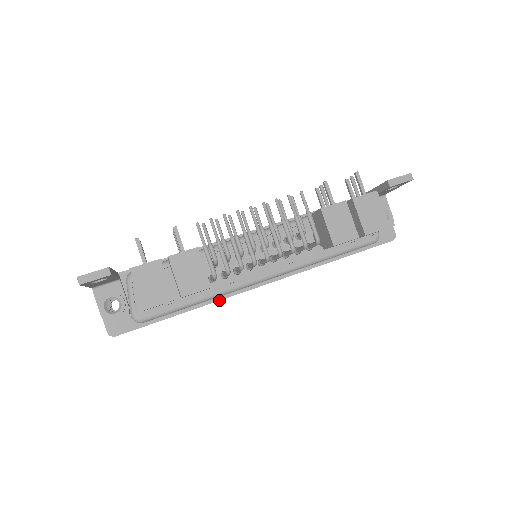
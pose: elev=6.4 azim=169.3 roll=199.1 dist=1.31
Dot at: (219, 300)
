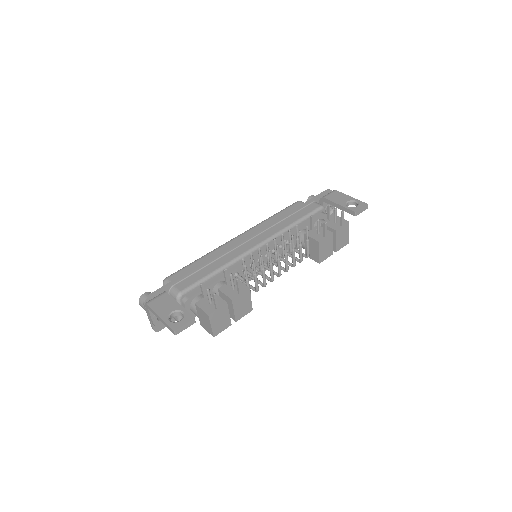
Dot at: occluded
